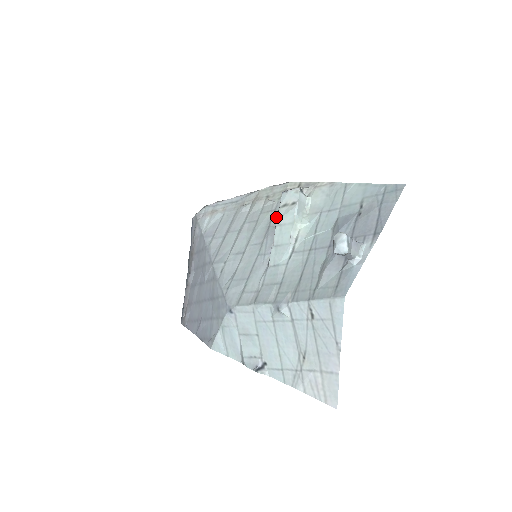
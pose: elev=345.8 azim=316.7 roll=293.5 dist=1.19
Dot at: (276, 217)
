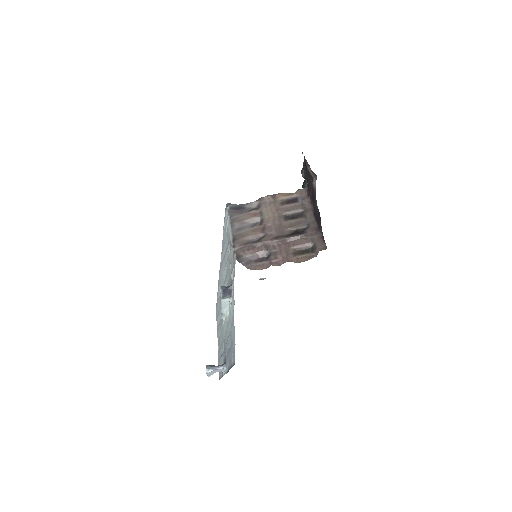
Dot at: occluded
